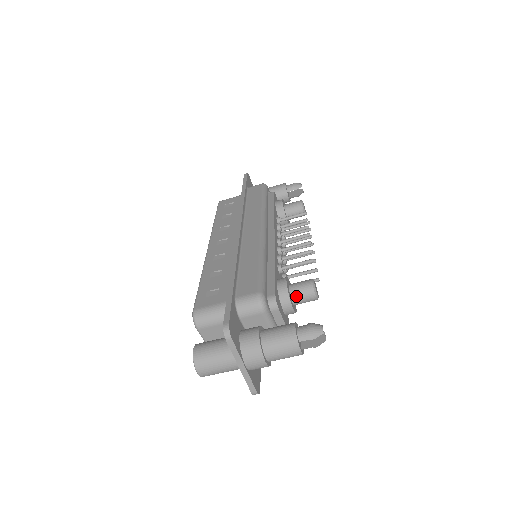
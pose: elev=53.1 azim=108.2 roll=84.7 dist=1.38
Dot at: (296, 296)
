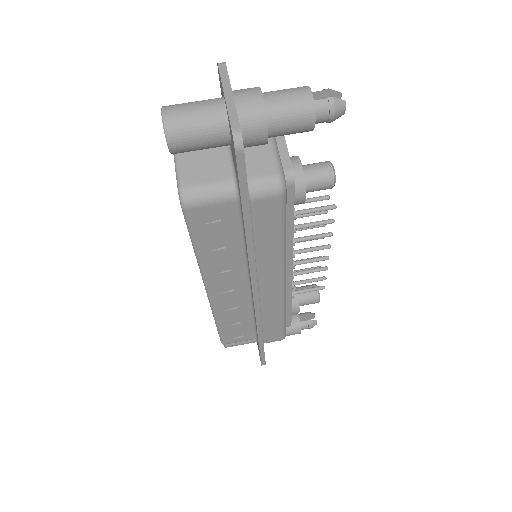
Dot at: (306, 165)
